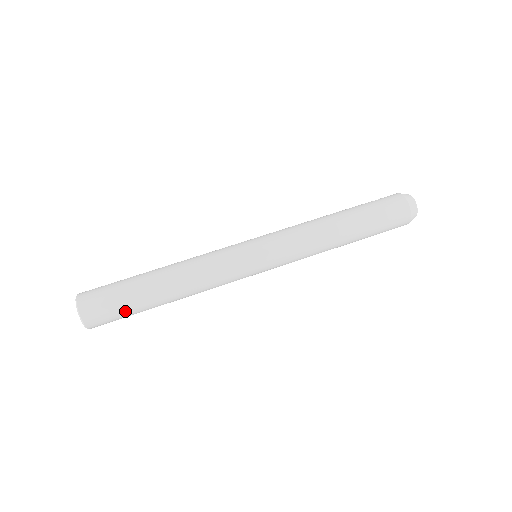
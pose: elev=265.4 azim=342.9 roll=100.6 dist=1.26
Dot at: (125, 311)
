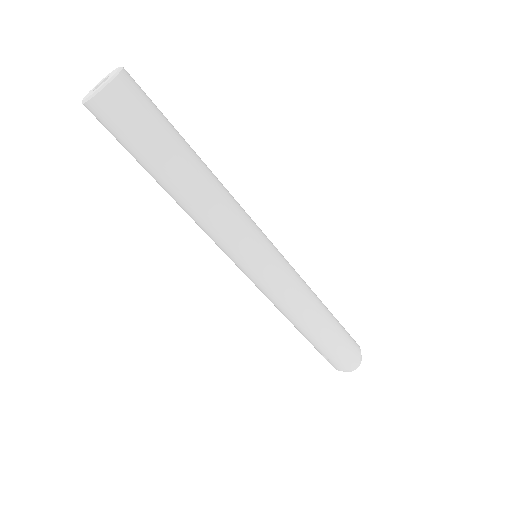
Dot at: (141, 141)
